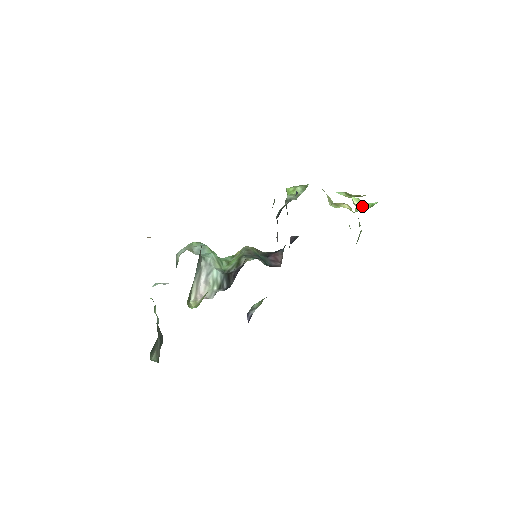
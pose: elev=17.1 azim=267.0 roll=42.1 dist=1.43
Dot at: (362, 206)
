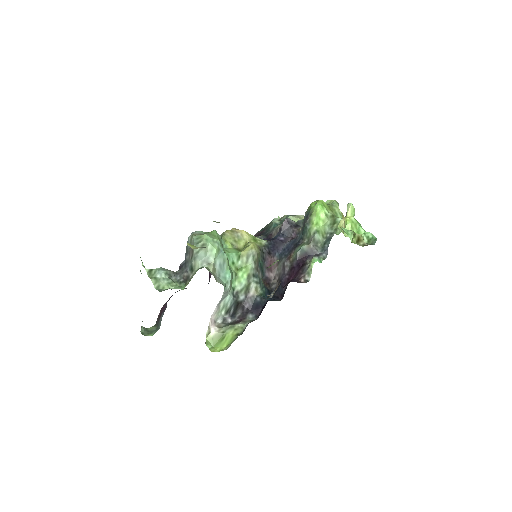
Dot at: (353, 227)
